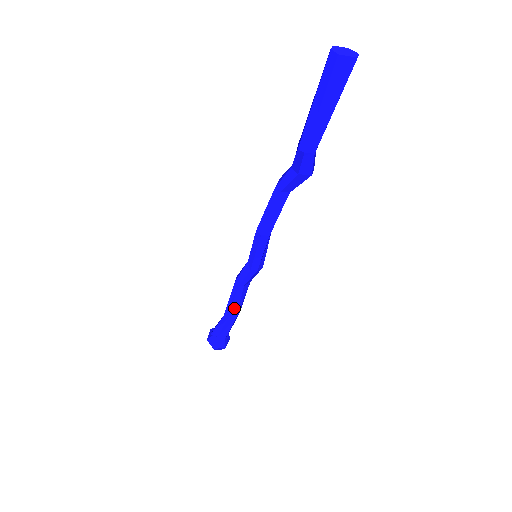
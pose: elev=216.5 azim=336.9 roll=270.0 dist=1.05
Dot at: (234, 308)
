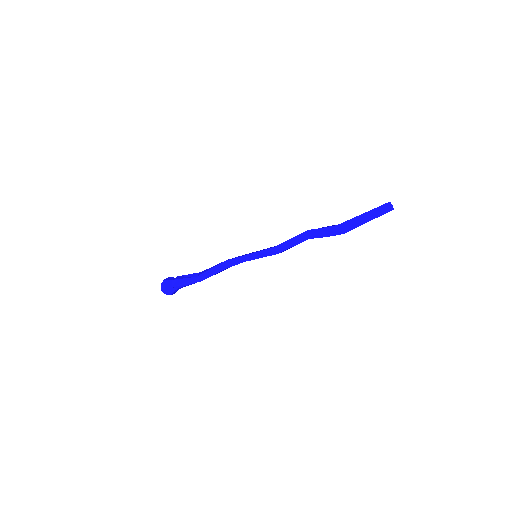
Dot at: occluded
